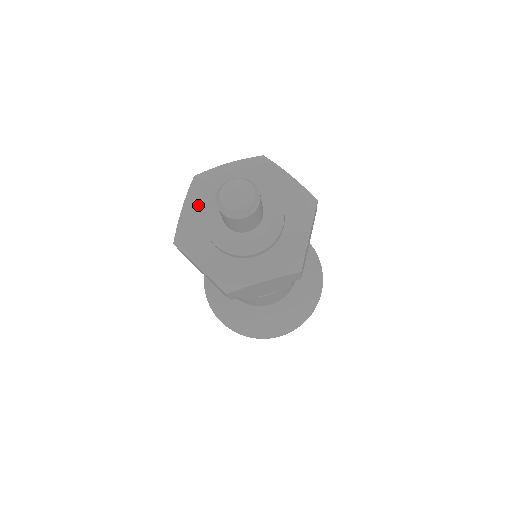
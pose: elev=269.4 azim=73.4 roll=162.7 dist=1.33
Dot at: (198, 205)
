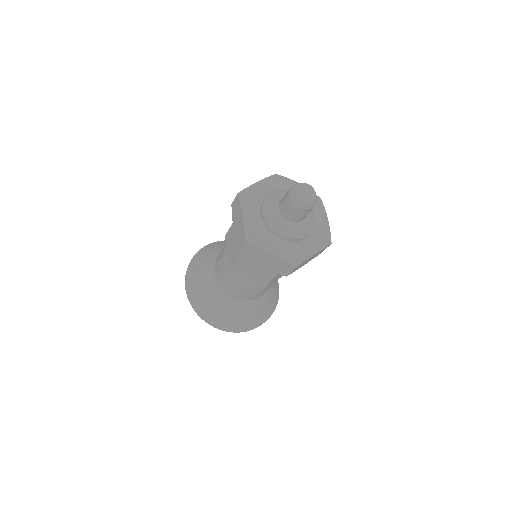
Dot at: (268, 188)
